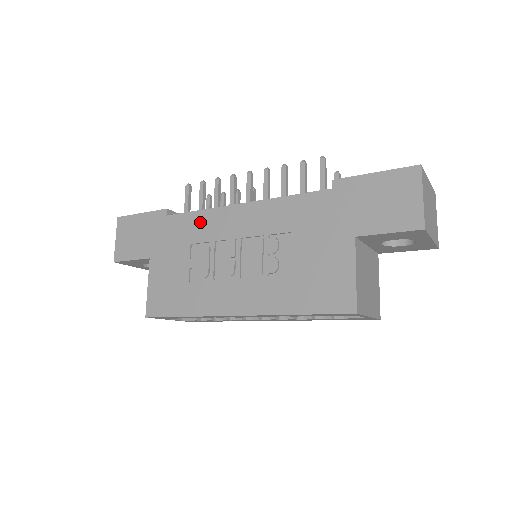
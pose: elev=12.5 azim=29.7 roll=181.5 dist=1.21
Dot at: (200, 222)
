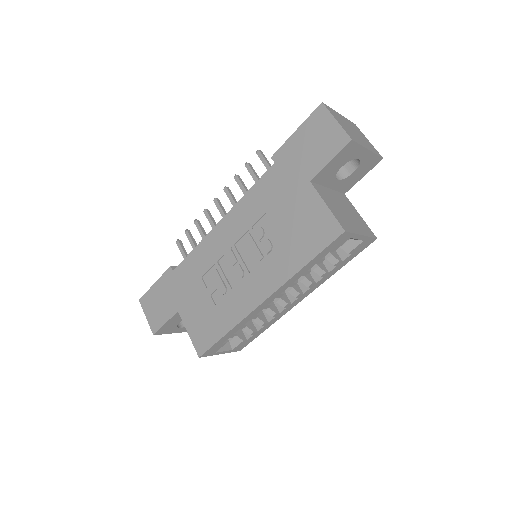
Dot at: (199, 256)
